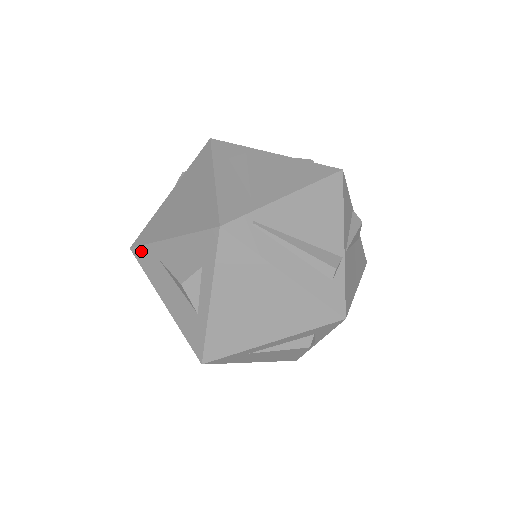
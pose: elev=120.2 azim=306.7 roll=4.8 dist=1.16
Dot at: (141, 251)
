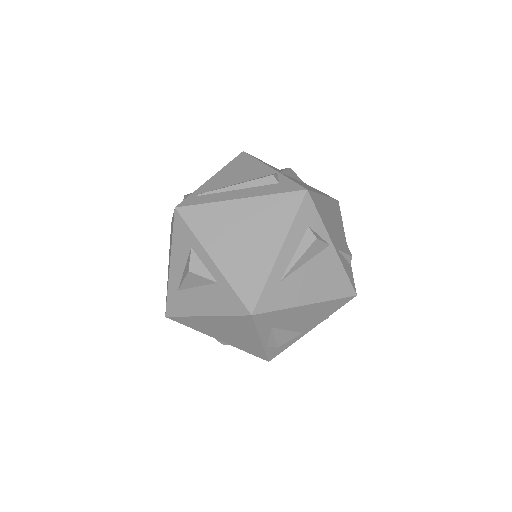
Dot at: (169, 305)
